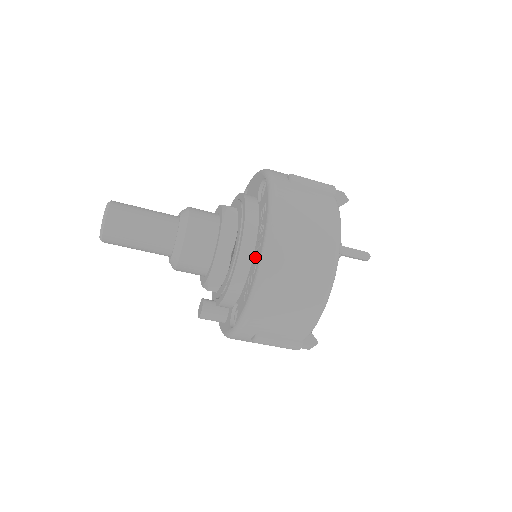
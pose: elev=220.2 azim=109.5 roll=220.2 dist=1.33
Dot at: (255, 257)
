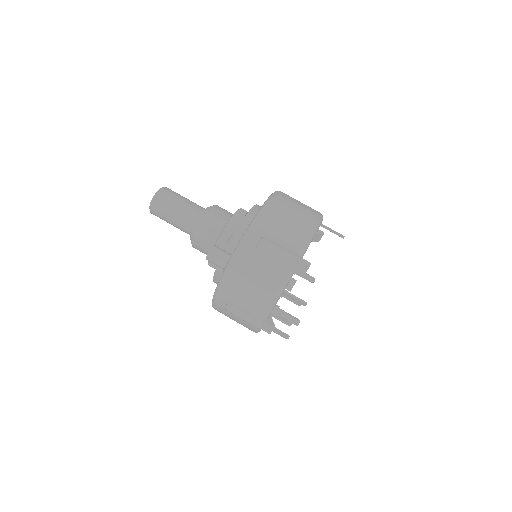
Dot at: occluded
